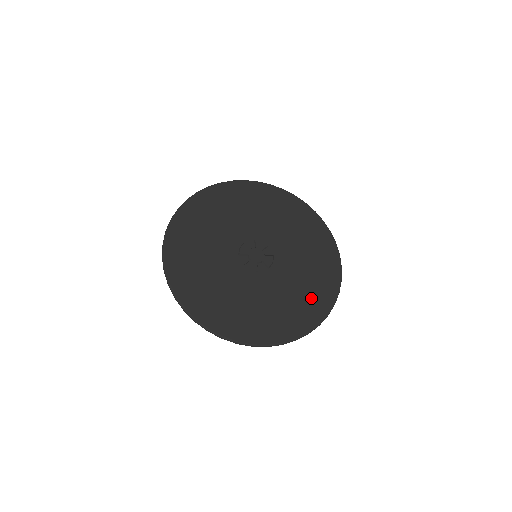
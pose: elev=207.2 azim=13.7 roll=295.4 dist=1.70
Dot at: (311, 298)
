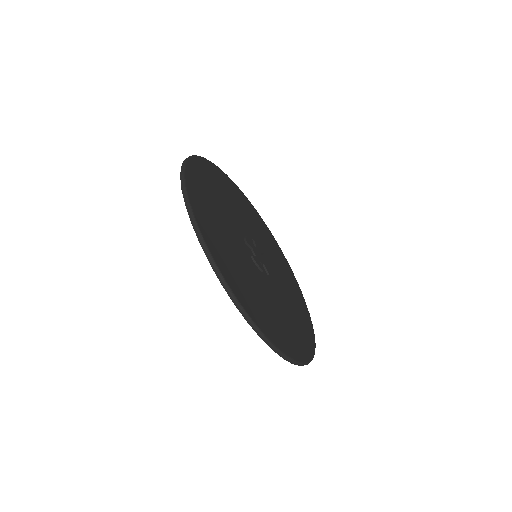
Dot at: (301, 328)
